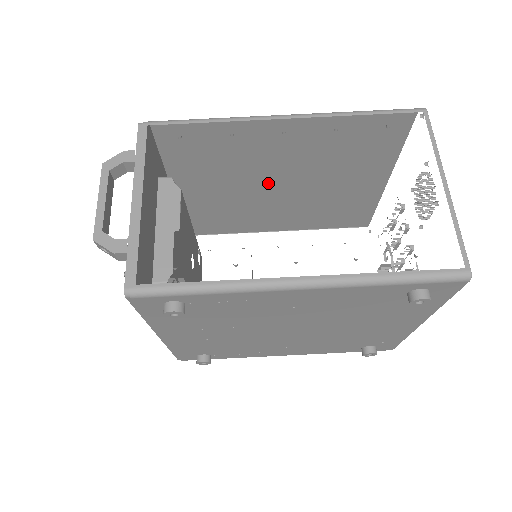
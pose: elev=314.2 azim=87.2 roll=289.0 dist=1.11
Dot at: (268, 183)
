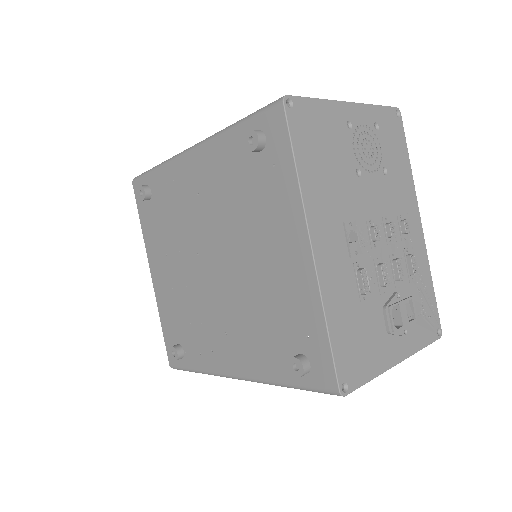
Dot at: occluded
